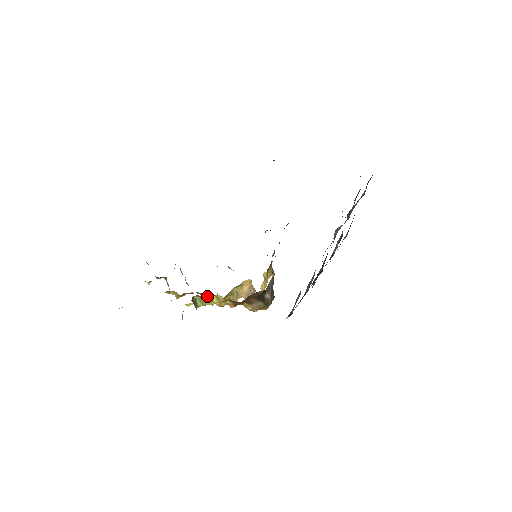
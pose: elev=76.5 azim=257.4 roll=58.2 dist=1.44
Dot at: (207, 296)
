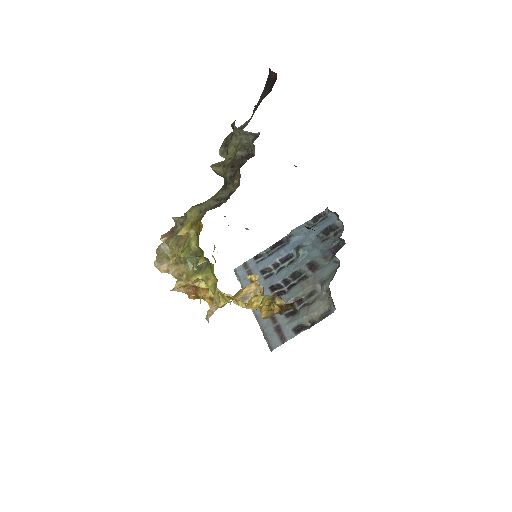
Dot at: (222, 293)
